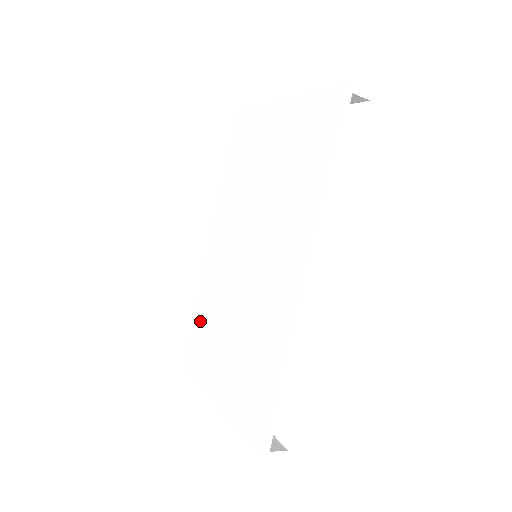
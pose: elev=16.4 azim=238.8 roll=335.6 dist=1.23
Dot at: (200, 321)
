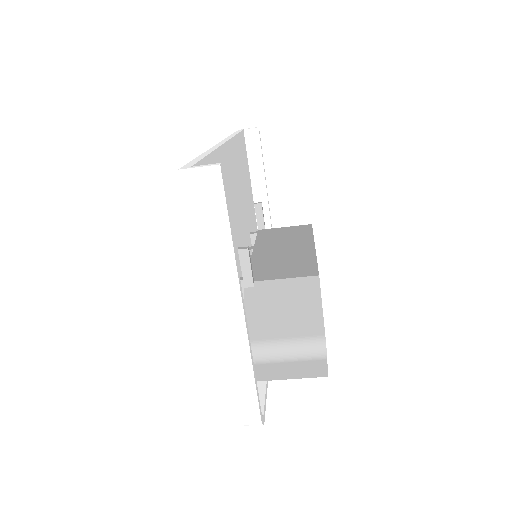
Dot at: occluded
